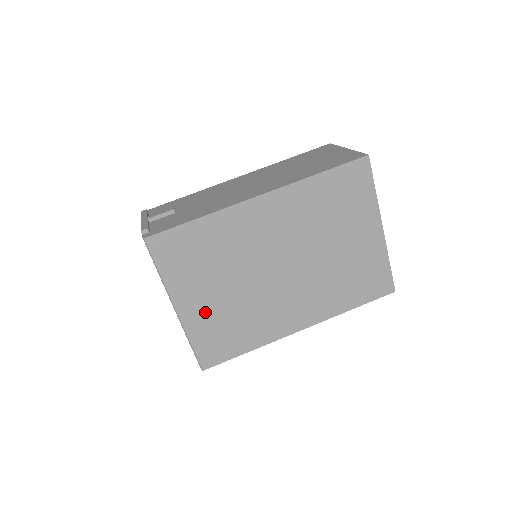
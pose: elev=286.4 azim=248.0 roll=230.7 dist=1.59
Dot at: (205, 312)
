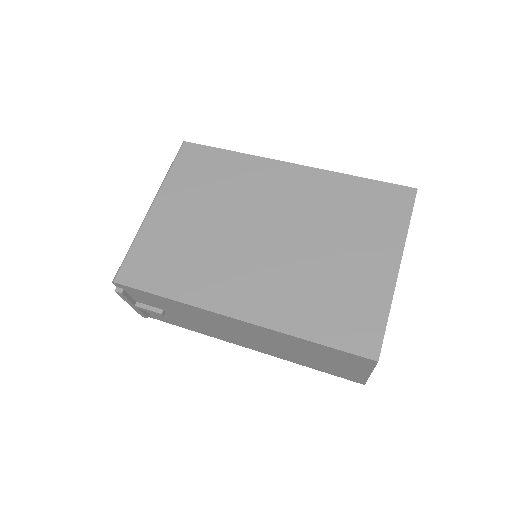
Dot at: (169, 226)
